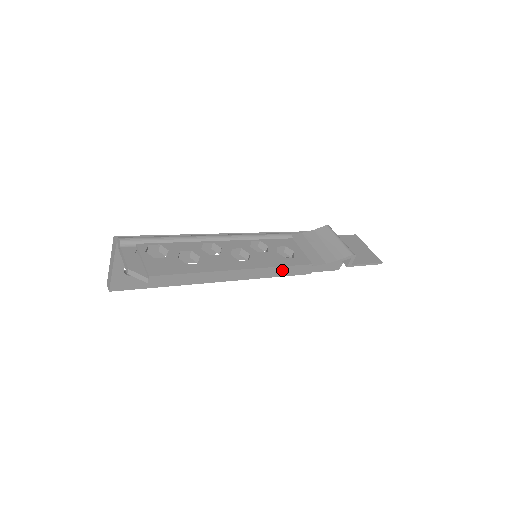
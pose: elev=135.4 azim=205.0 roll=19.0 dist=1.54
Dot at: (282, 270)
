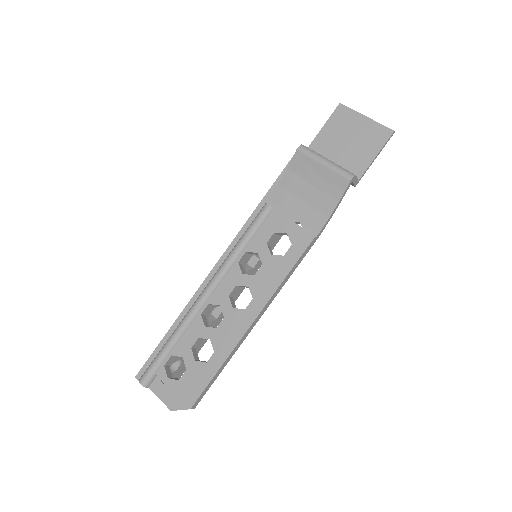
Dot at: (290, 274)
